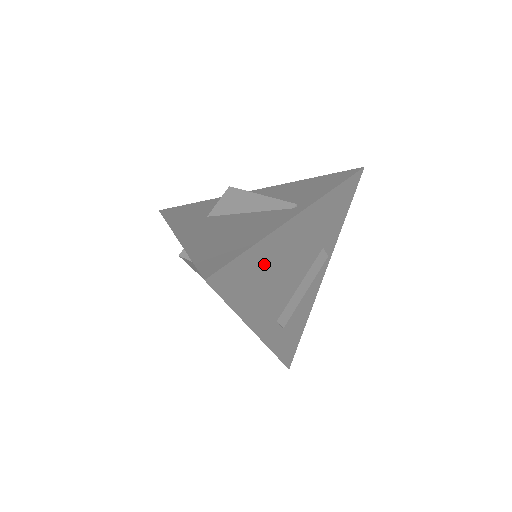
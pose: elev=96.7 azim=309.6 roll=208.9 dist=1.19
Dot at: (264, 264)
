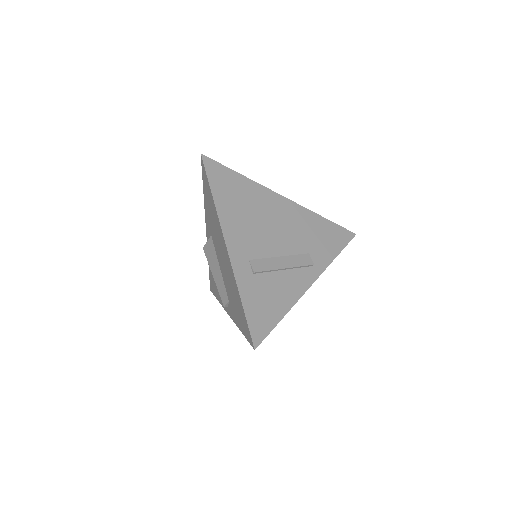
Dot at: (246, 196)
